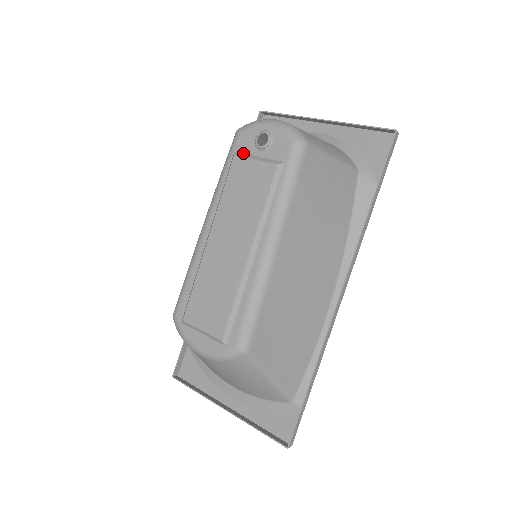
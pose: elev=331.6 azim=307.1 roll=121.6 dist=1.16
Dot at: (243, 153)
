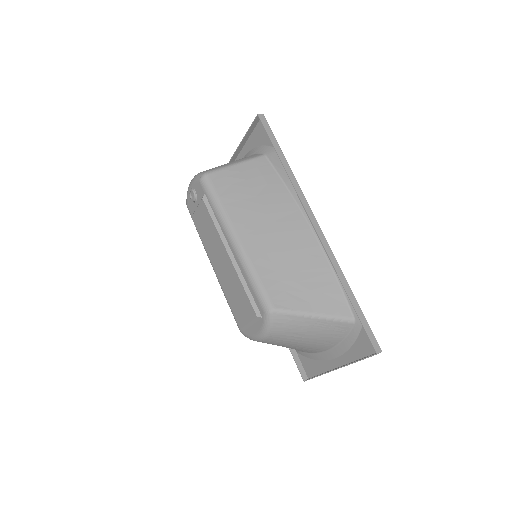
Dot at: occluded
